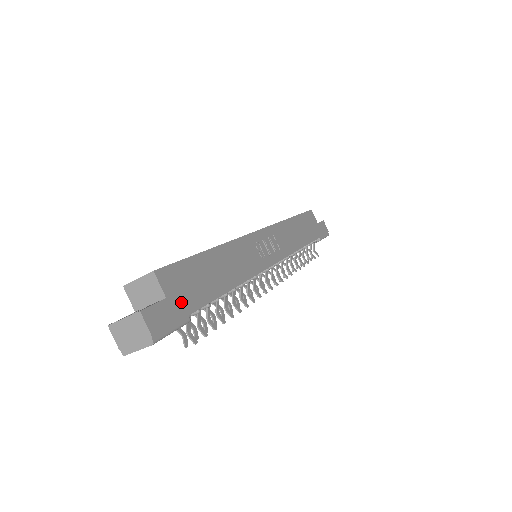
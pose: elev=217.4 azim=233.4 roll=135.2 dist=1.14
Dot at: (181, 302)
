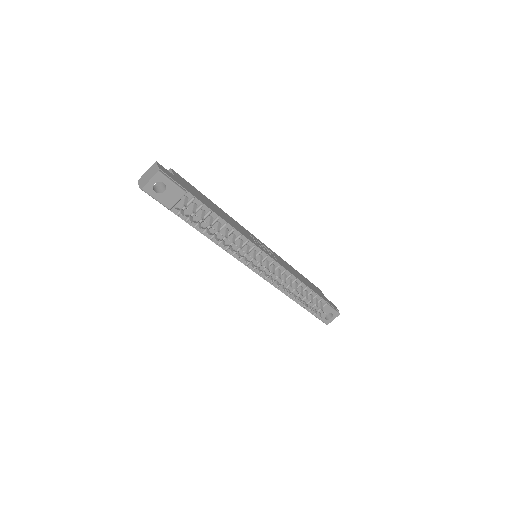
Dot at: (183, 185)
